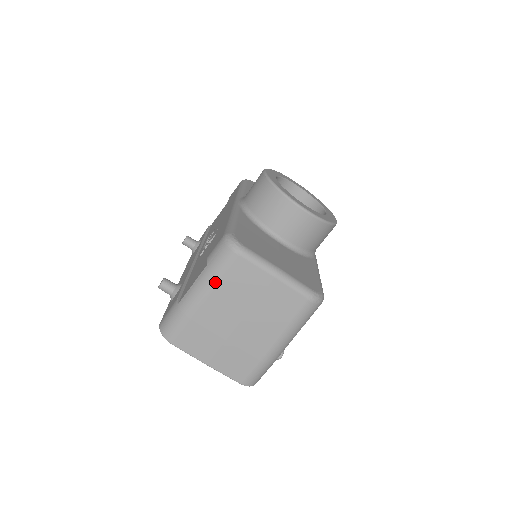
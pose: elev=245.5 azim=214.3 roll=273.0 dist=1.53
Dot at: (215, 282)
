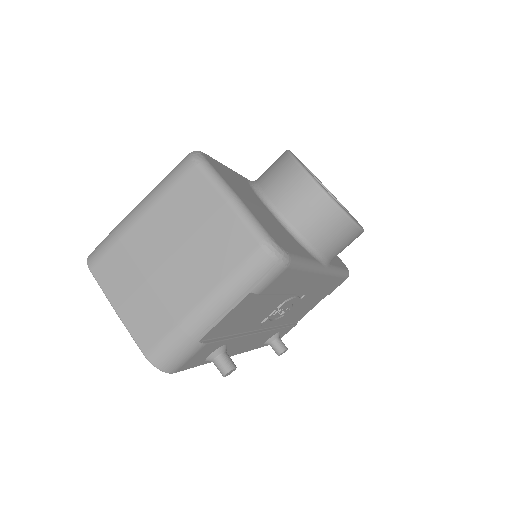
Dot at: (160, 195)
